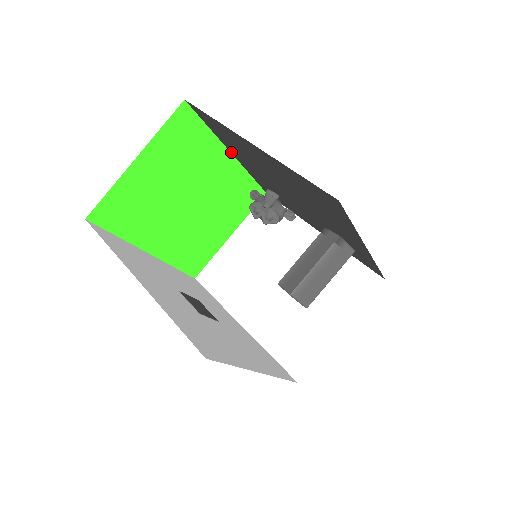
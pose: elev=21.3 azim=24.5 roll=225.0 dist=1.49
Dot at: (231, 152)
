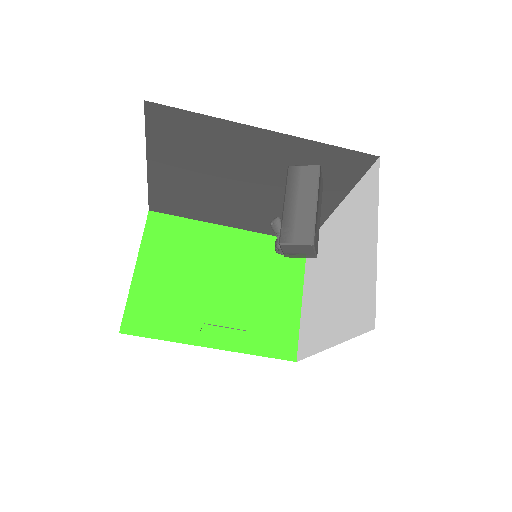
Dot at: (225, 225)
